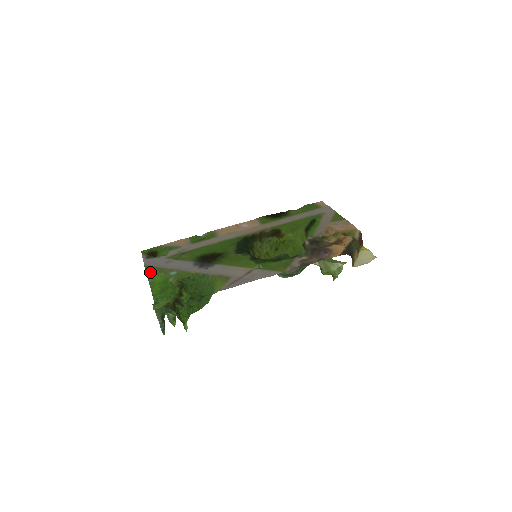
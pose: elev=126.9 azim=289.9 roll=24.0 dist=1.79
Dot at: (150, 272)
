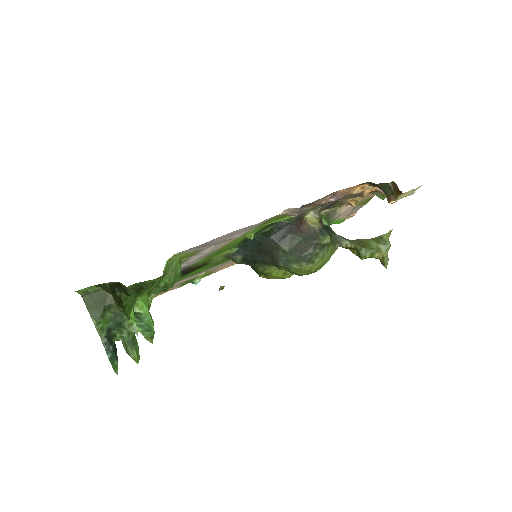
Dot at: occluded
